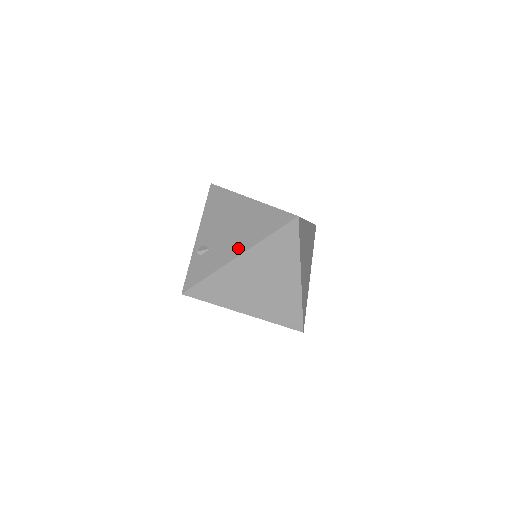
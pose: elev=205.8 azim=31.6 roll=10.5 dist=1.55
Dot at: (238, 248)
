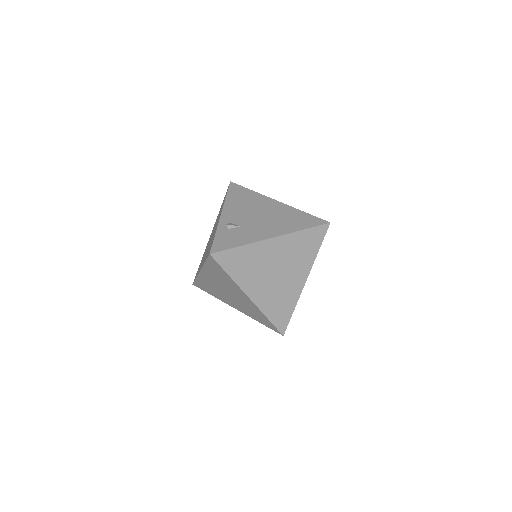
Dot at: (272, 232)
